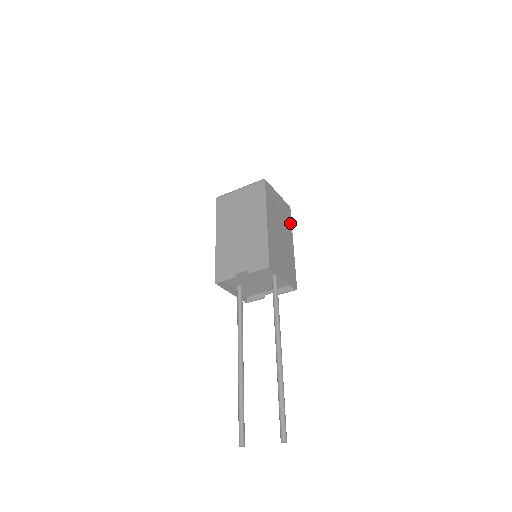
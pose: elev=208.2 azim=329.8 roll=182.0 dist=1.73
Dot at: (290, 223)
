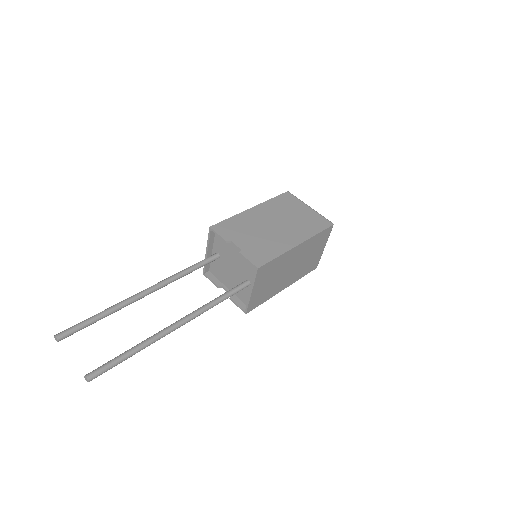
Dot at: (303, 275)
